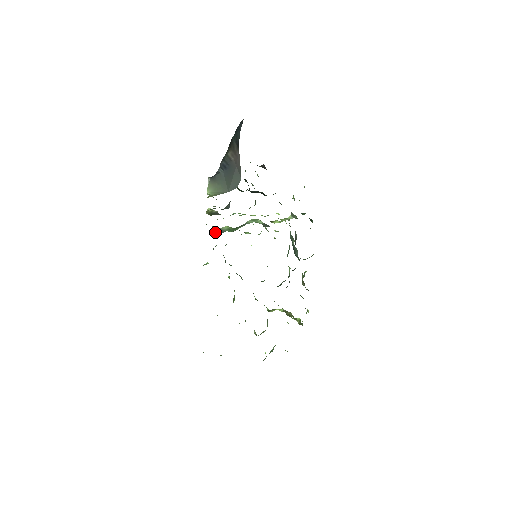
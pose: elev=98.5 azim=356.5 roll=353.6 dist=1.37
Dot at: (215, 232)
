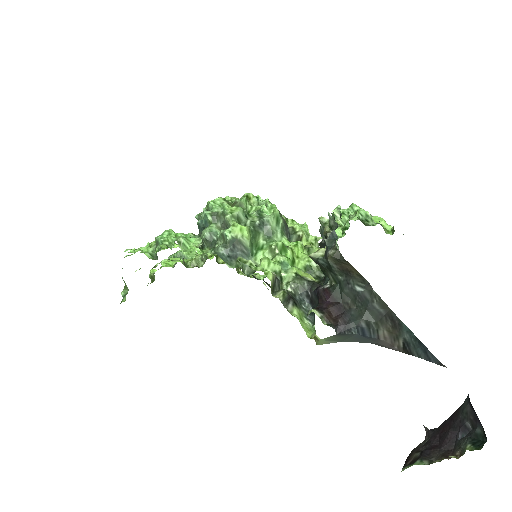
Dot at: (234, 247)
